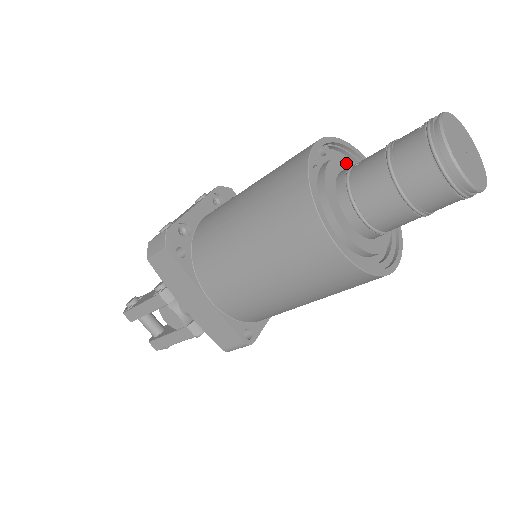
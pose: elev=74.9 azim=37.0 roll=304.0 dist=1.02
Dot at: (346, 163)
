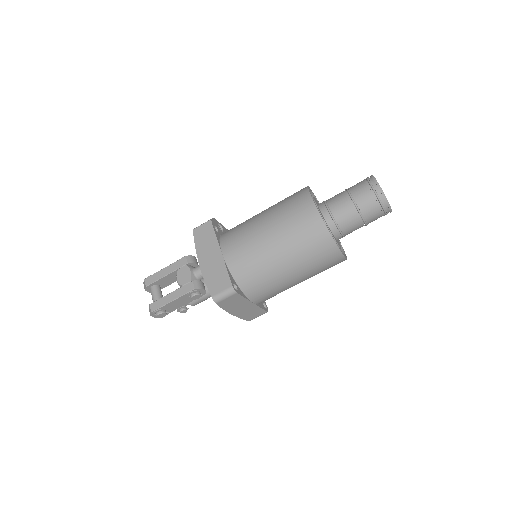
Dot at: occluded
